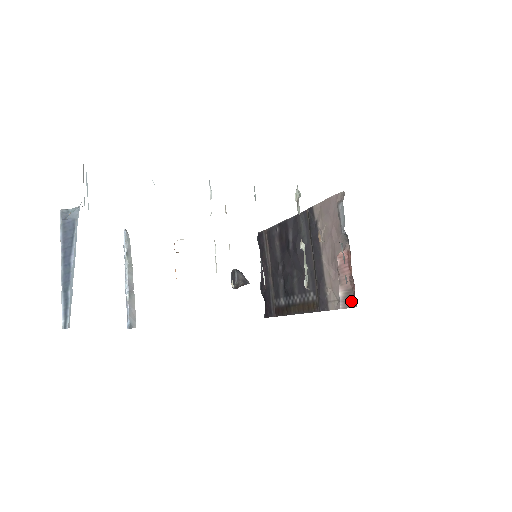
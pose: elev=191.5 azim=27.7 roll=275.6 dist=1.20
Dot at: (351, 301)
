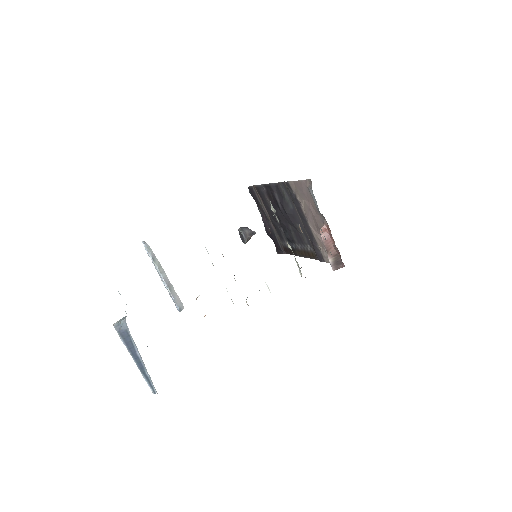
Dot at: (340, 263)
